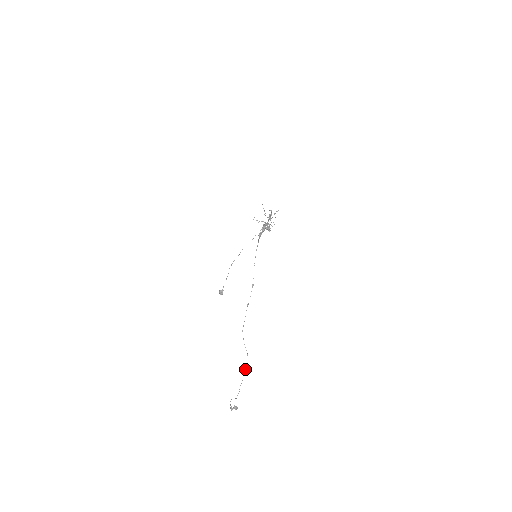
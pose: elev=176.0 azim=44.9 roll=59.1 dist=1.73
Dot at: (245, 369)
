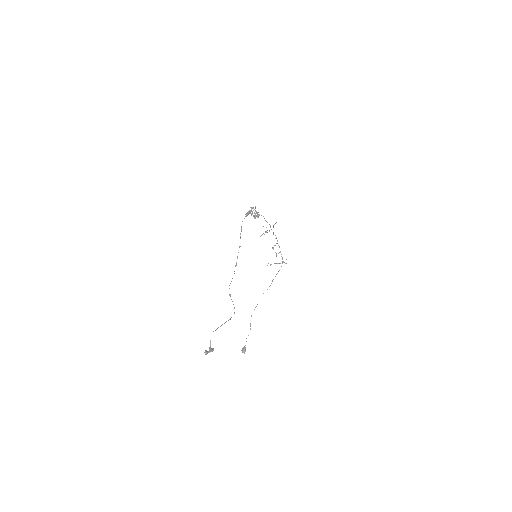
Dot at: (230, 318)
